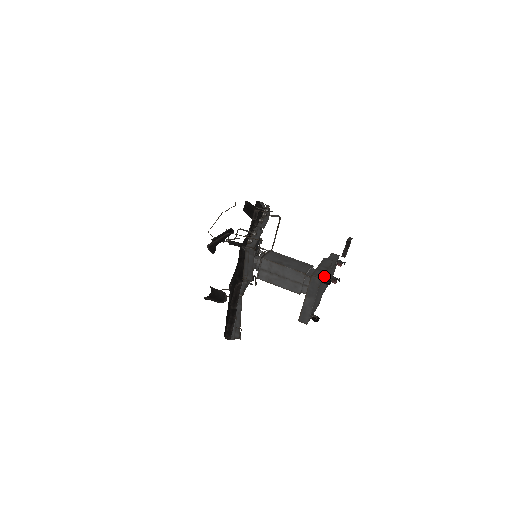
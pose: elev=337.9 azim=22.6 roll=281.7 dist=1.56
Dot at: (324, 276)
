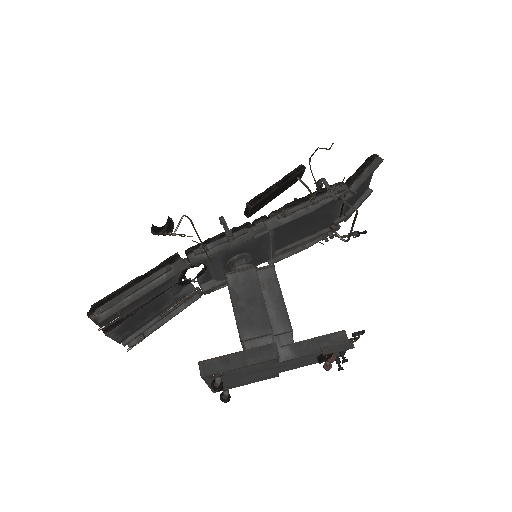
Dot at: (233, 371)
